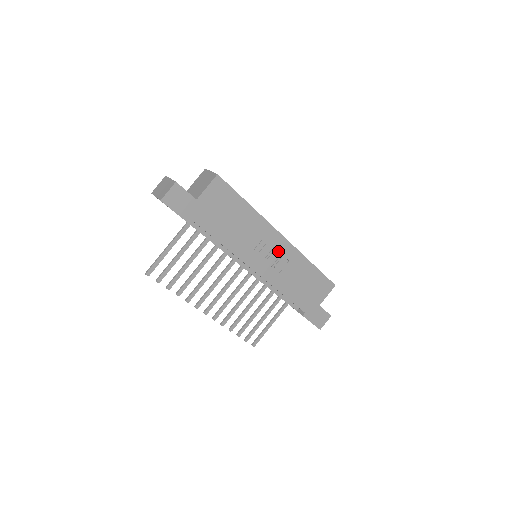
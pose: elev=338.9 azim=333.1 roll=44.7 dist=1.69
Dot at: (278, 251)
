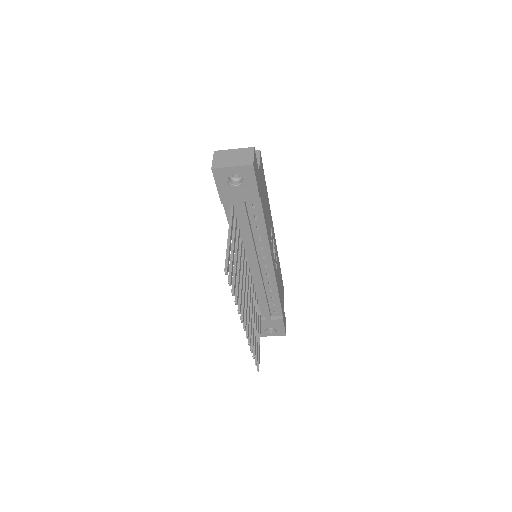
Dot at: occluded
